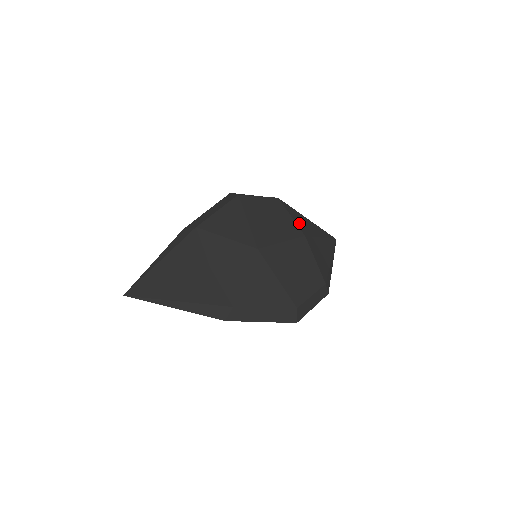
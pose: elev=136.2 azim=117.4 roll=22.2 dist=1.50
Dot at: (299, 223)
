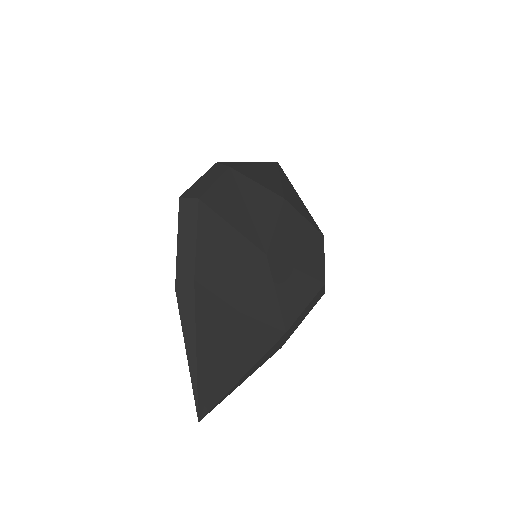
Dot at: (266, 184)
